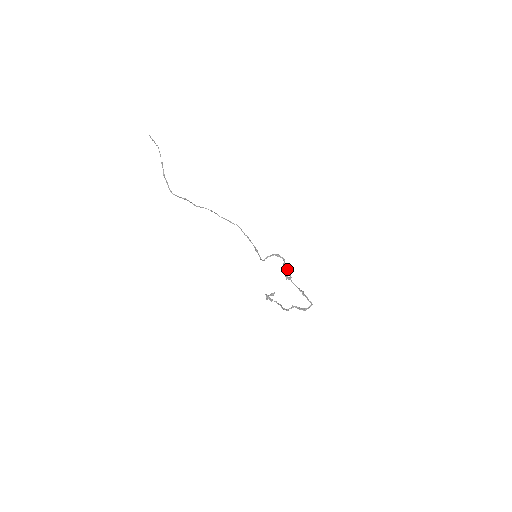
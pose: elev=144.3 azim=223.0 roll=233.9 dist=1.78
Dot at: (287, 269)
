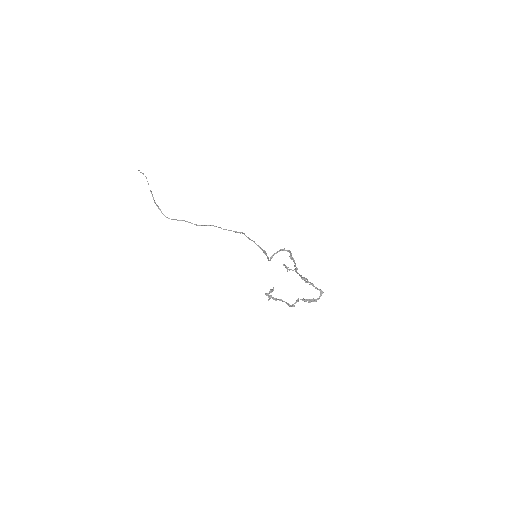
Dot at: (294, 261)
